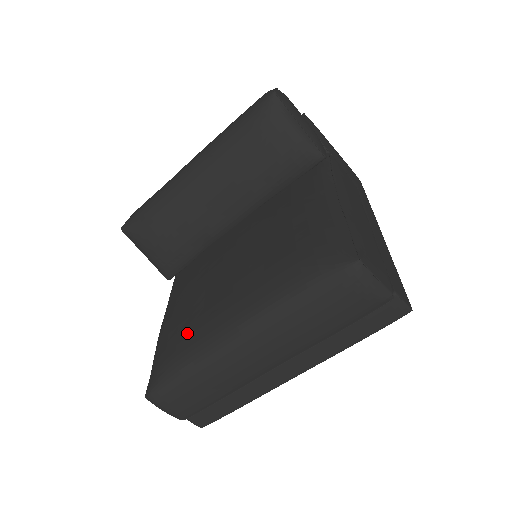
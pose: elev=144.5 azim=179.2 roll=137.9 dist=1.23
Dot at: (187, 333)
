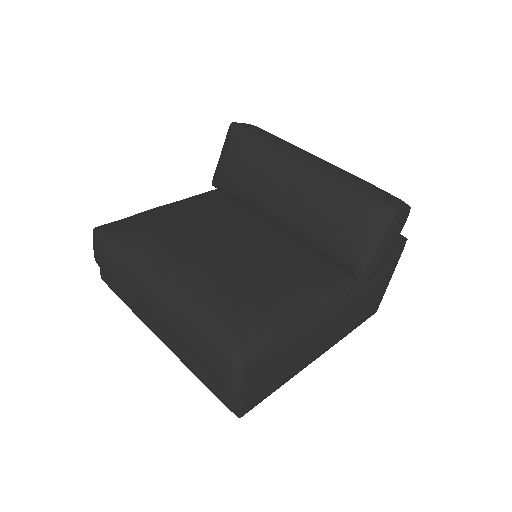
Dot at: (152, 239)
